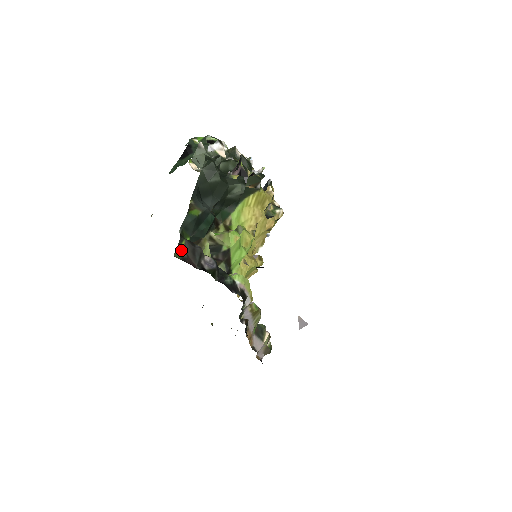
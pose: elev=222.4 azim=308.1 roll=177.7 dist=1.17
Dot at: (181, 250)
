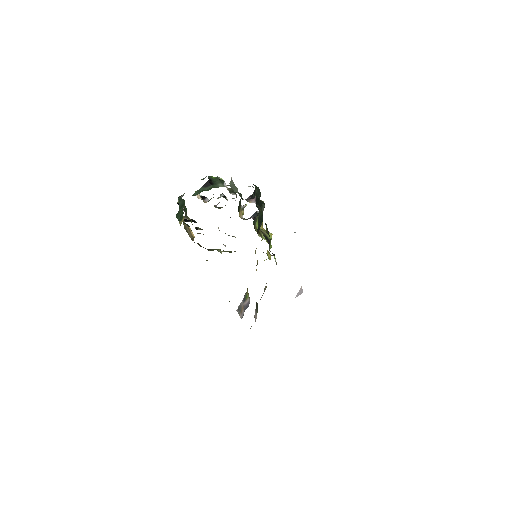
Dot at: (266, 230)
